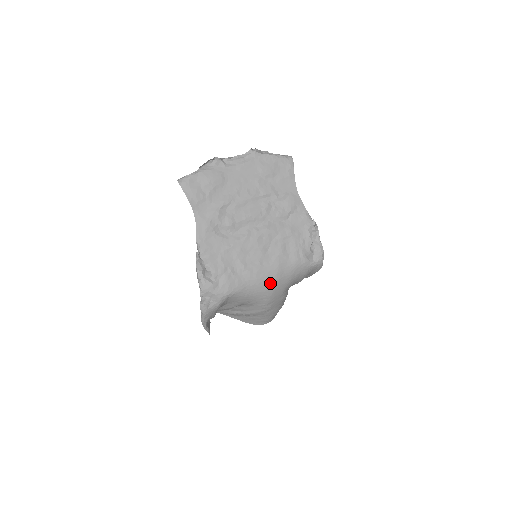
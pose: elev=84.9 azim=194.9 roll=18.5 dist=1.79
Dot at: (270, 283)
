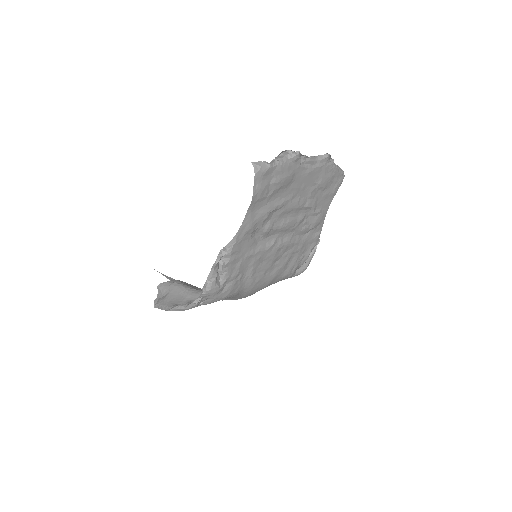
Dot at: (257, 290)
